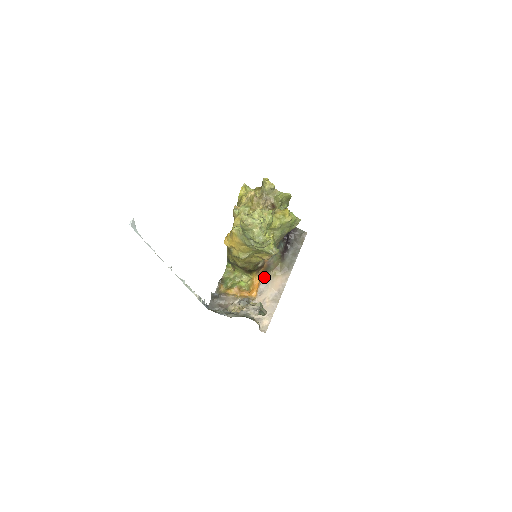
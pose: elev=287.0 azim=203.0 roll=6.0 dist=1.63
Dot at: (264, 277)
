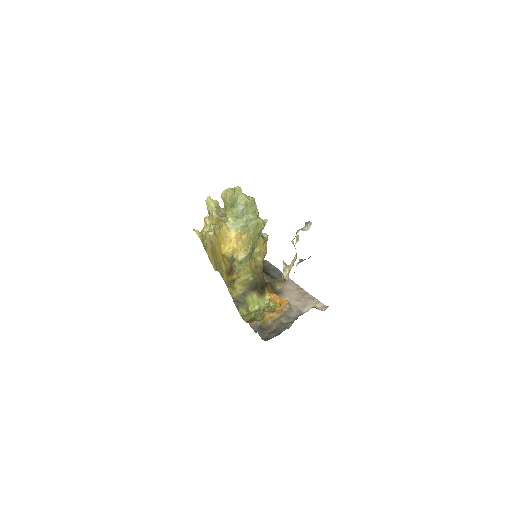
Dot at: (276, 292)
